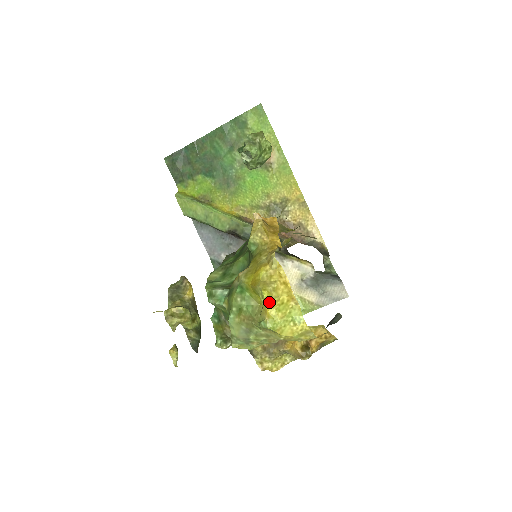
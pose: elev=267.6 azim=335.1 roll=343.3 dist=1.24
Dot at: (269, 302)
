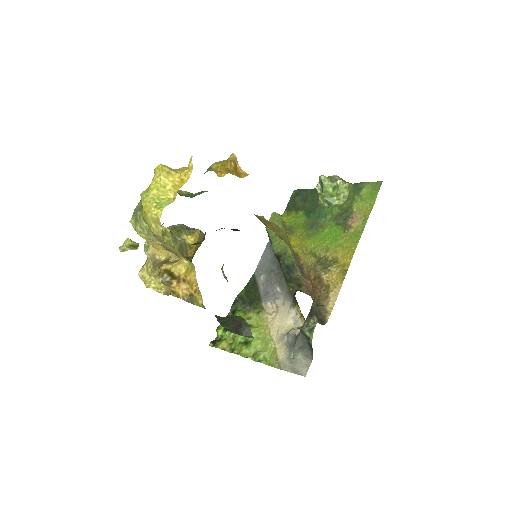
Dot at: (156, 175)
